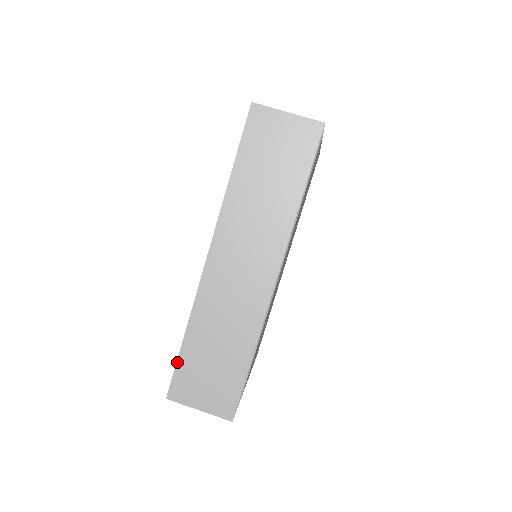
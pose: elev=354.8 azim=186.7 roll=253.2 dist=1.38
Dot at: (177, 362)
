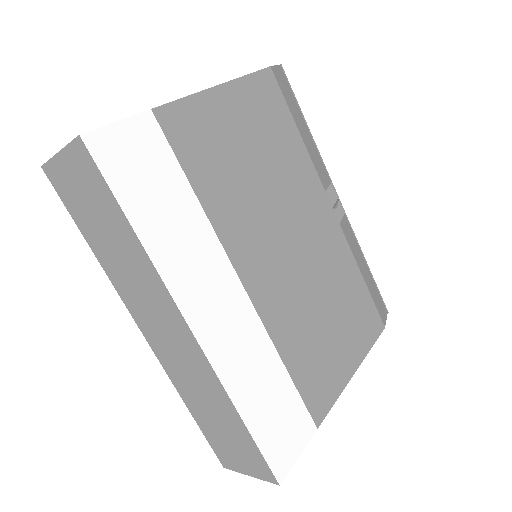
Dot at: (204, 434)
